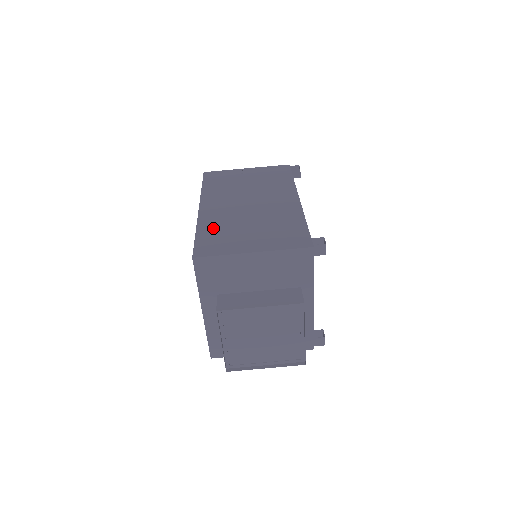
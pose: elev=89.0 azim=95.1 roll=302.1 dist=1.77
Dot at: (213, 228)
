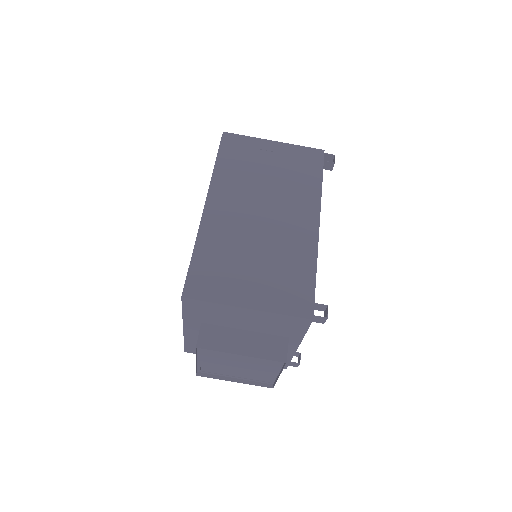
Dot at: (213, 249)
